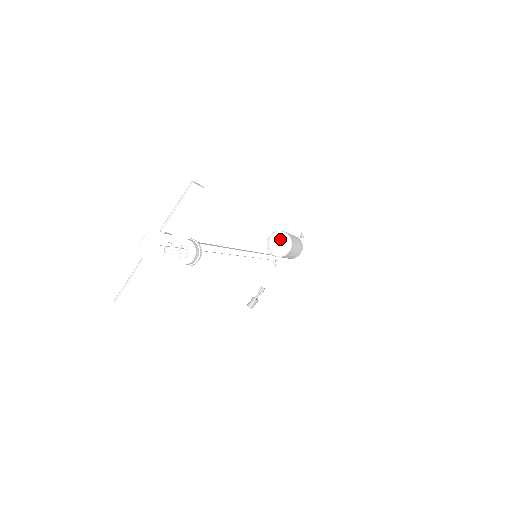
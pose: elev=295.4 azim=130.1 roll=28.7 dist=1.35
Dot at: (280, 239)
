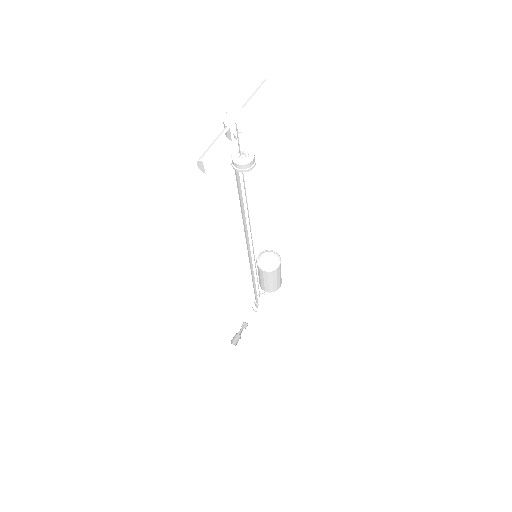
Dot at: (270, 255)
